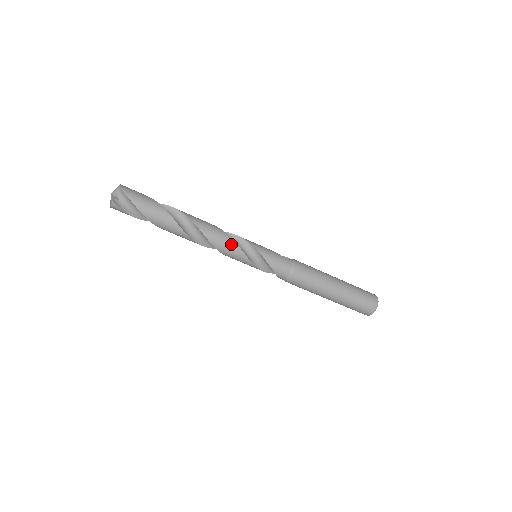
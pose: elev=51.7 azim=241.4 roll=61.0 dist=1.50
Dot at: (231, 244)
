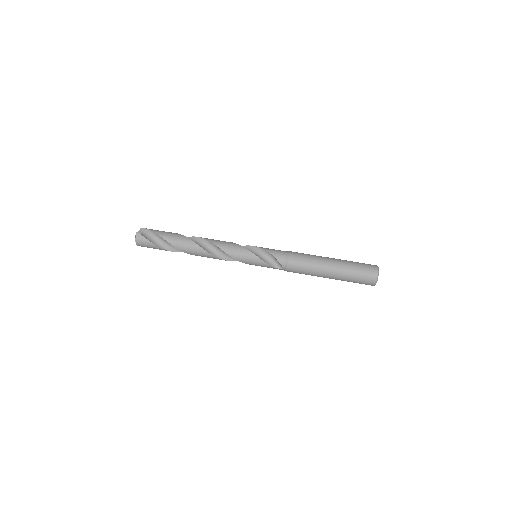
Dot at: (231, 243)
